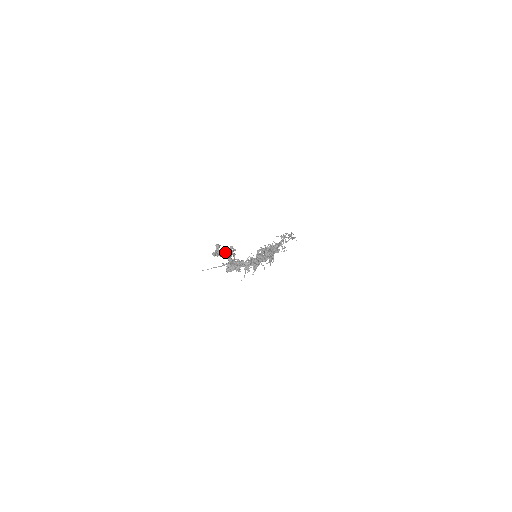
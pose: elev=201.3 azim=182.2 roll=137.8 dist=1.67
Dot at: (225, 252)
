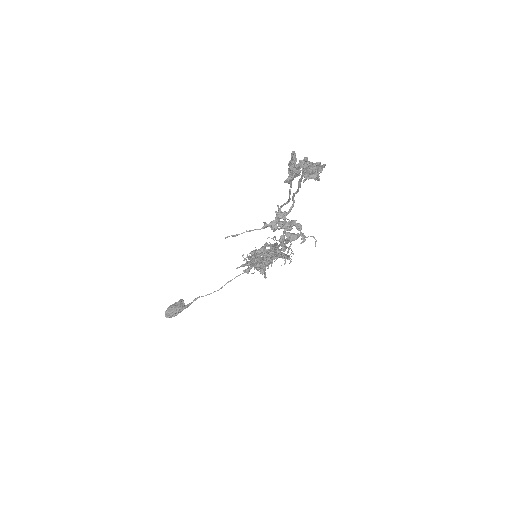
Dot at: (311, 165)
